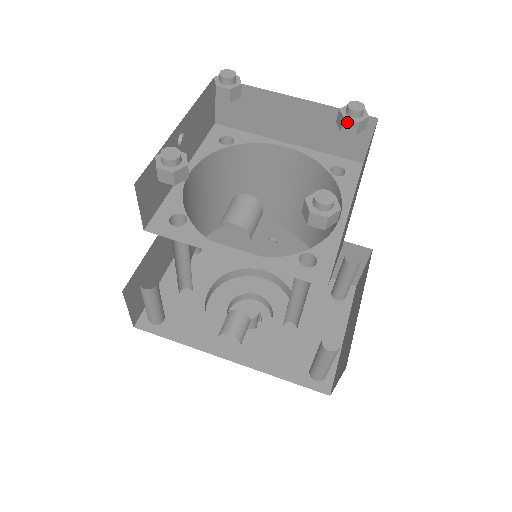
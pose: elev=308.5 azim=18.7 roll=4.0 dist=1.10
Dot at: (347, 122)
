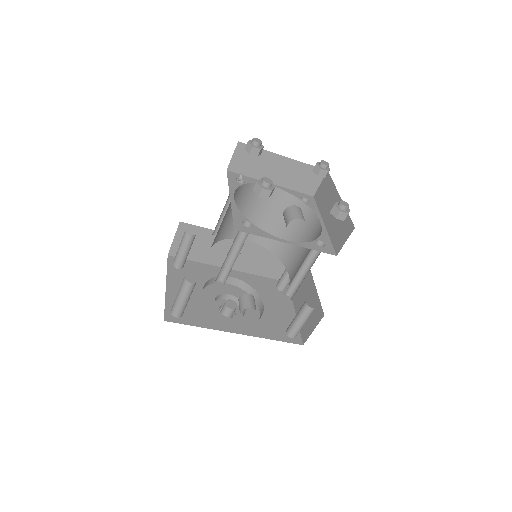
Dot at: (322, 171)
